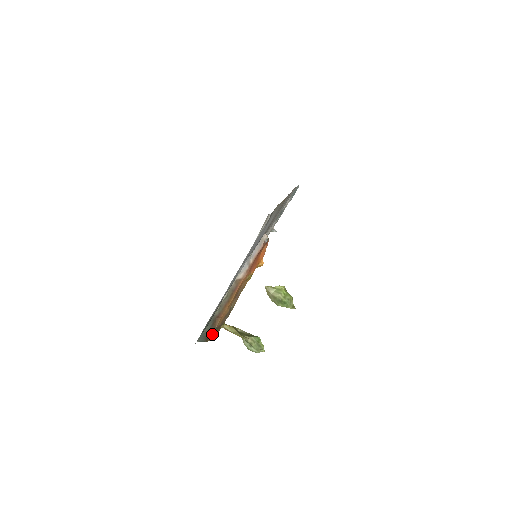
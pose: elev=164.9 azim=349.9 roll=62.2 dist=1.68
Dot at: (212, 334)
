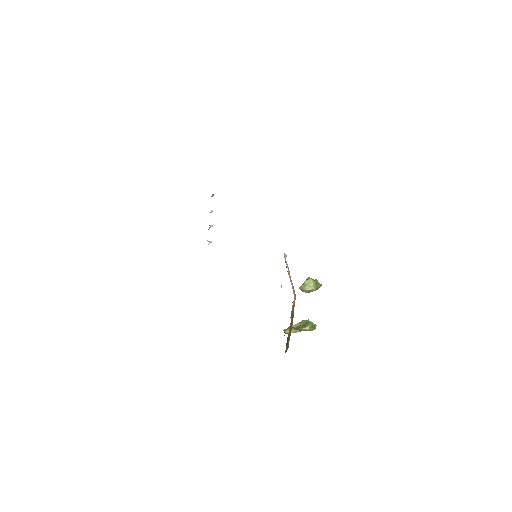
Dot at: occluded
